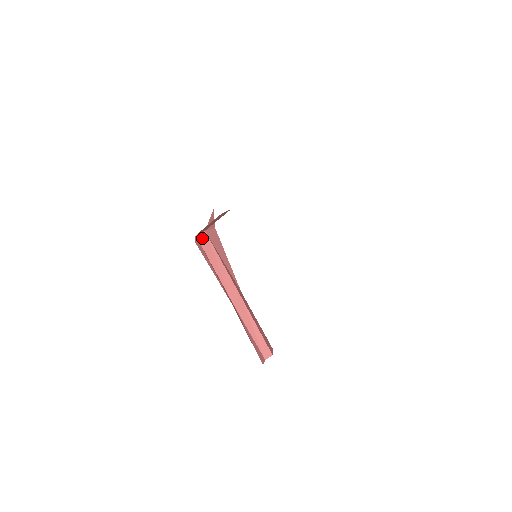
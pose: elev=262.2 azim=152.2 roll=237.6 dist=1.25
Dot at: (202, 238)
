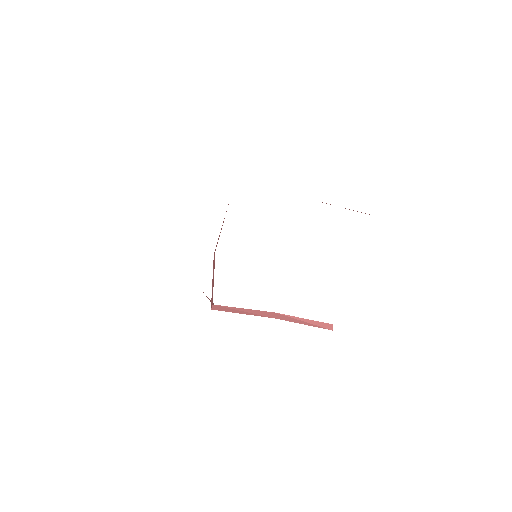
Dot at: (216, 308)
